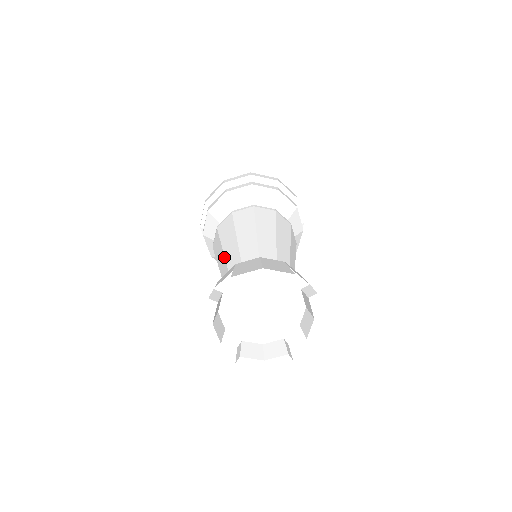
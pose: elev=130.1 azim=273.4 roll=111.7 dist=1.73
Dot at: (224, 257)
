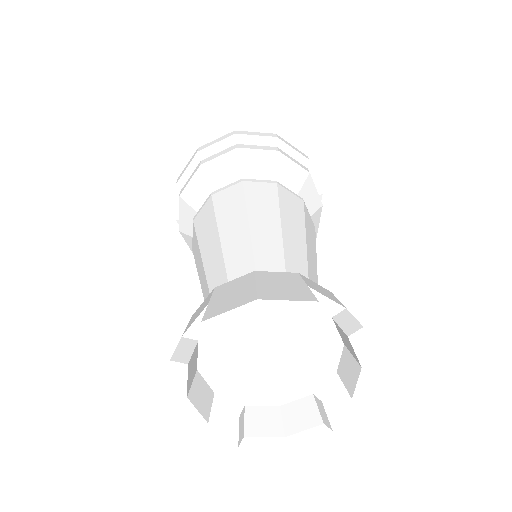
Dot at: (203, 269)
